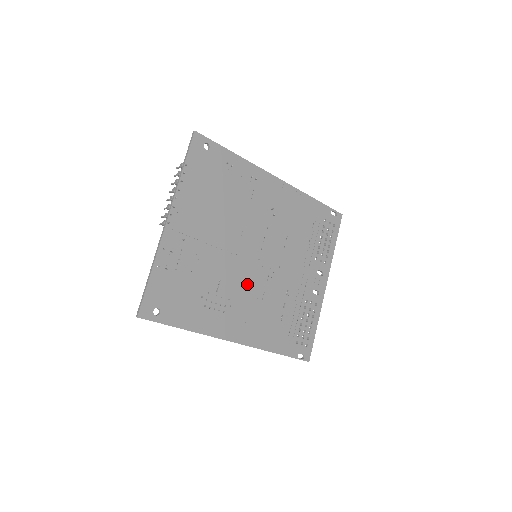
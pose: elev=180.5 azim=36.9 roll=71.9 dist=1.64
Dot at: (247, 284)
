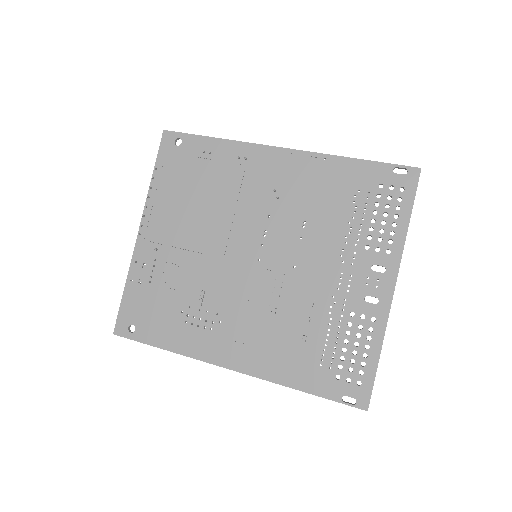
Dot at: (243, 293)
